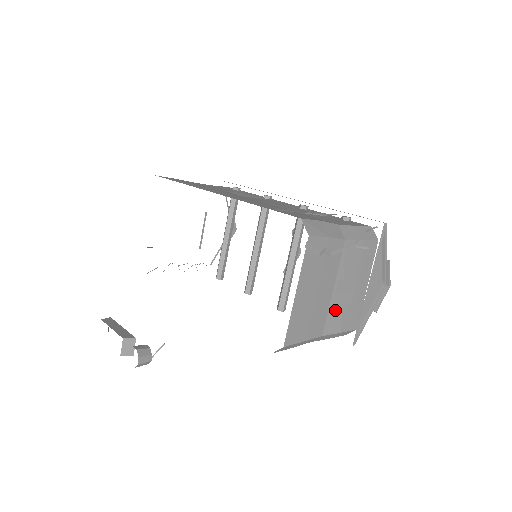
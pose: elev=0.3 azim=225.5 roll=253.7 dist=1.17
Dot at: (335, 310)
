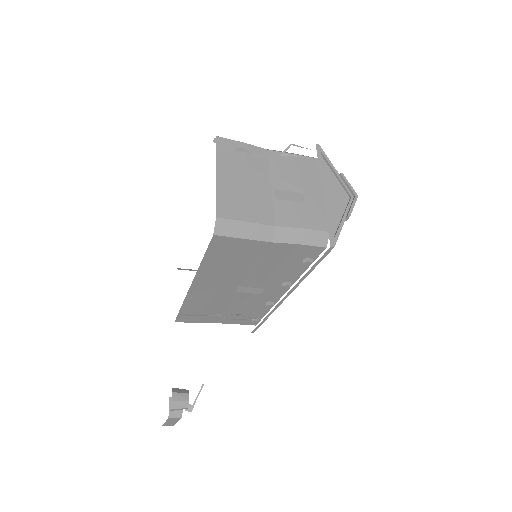
Dot at: (283, 205)
